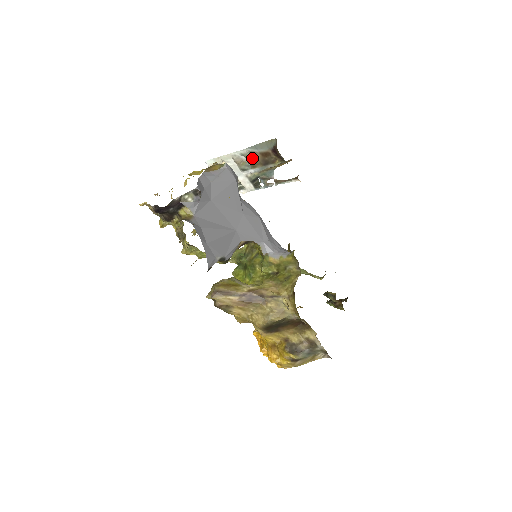
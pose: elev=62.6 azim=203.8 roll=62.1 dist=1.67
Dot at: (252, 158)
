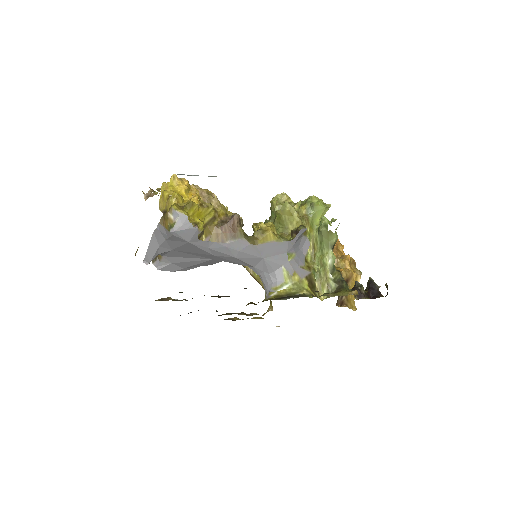
Dot at: occluded
